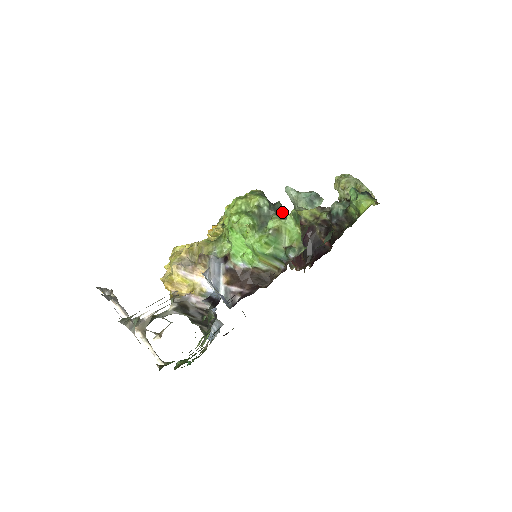
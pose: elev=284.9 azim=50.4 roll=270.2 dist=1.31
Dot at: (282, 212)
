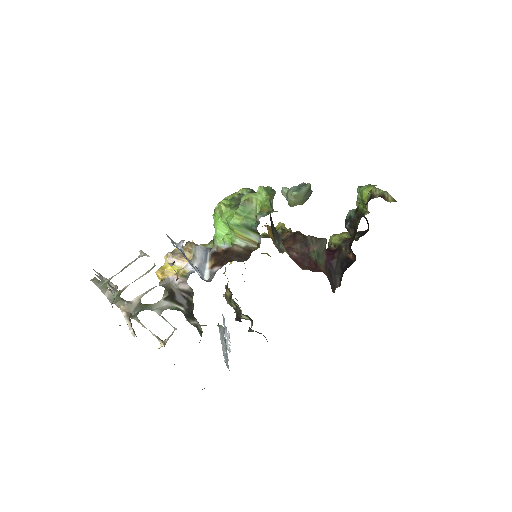
Dot at: occluded
